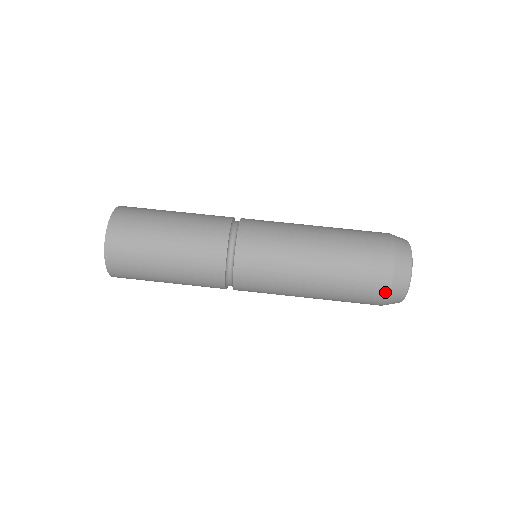
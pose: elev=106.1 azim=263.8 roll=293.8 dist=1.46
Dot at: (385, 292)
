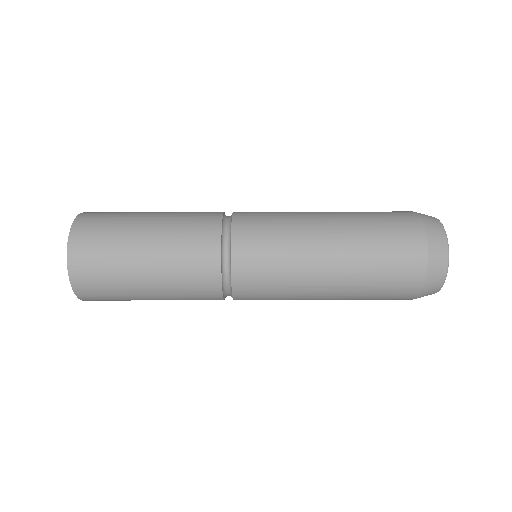
Dot at: (408, 299)
